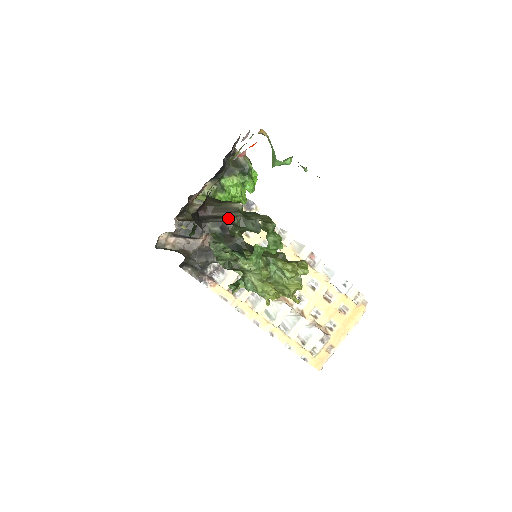
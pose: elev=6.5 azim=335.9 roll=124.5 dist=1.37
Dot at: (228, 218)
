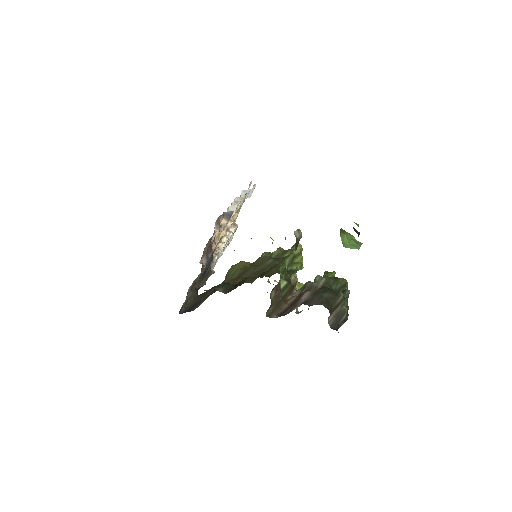
Dot at: (345, 312)
